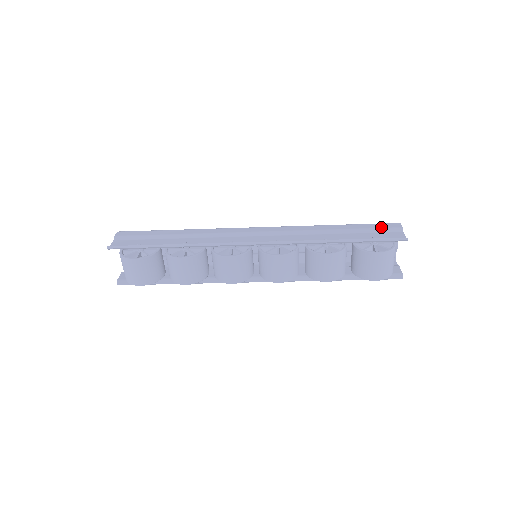
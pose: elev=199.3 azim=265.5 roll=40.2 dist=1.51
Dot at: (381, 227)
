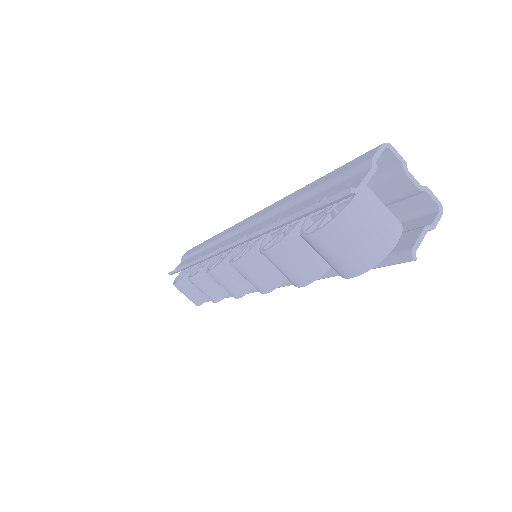
Dot at: (345, 170)
